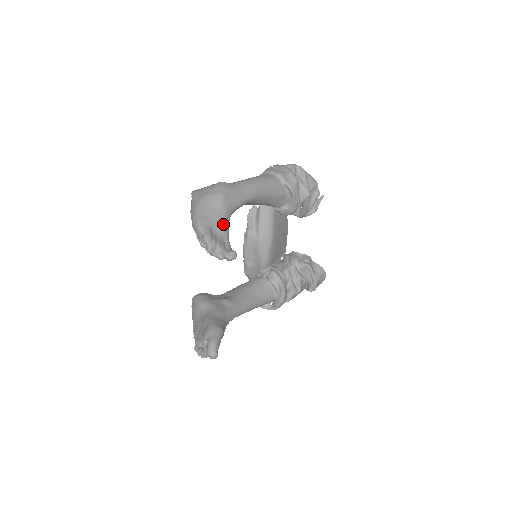
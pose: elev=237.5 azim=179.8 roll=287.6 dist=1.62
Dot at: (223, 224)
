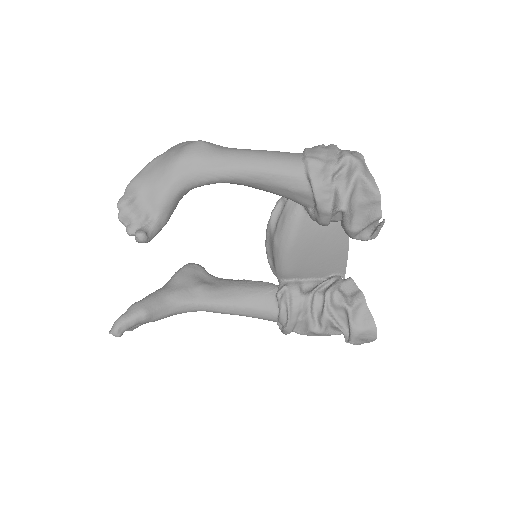
Dot at: (159, 195)
